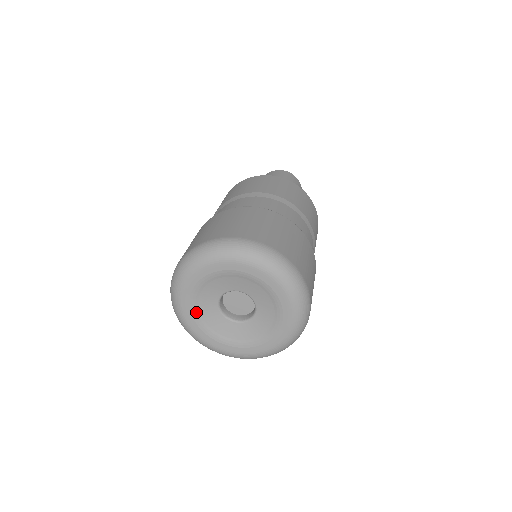
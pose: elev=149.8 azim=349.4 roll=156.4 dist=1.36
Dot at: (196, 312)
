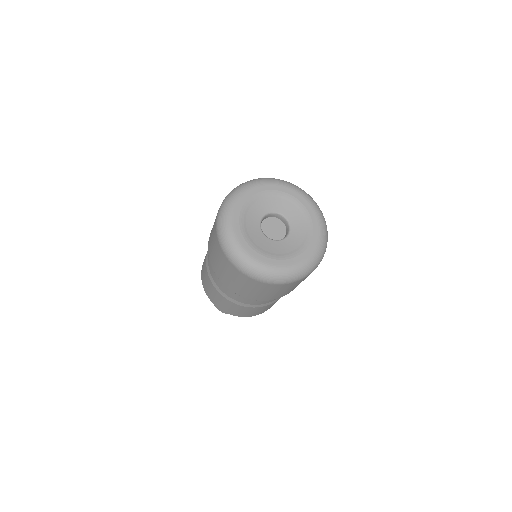
Dot at: (254, 199)
